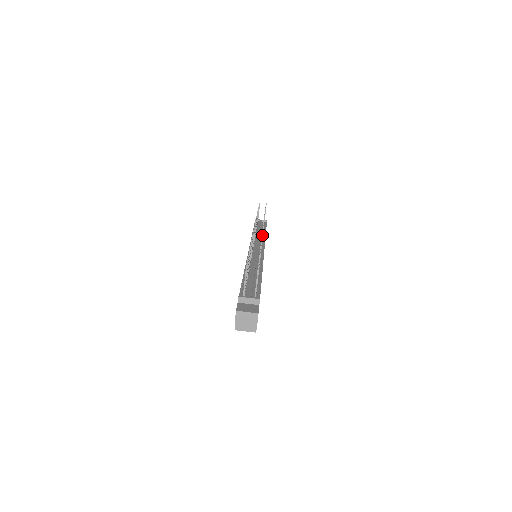
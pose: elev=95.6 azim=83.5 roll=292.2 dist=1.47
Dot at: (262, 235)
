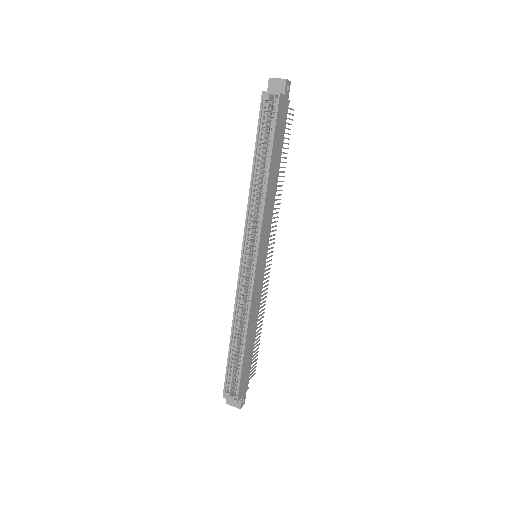
Dot at: (278, 212)
